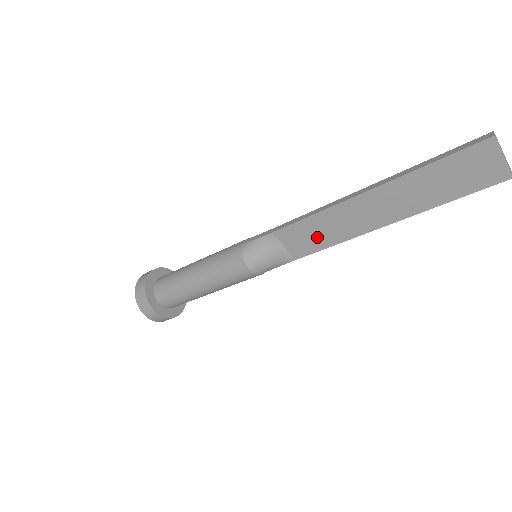
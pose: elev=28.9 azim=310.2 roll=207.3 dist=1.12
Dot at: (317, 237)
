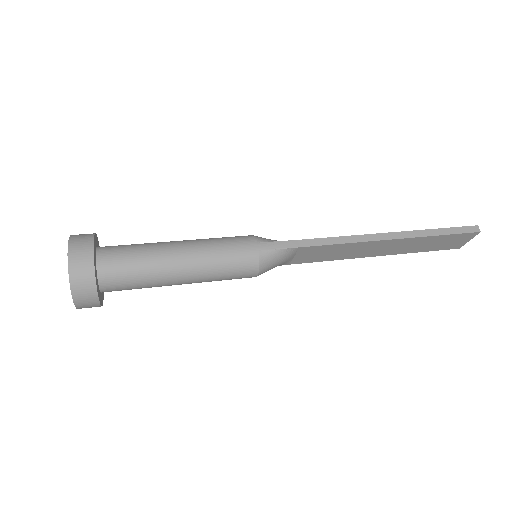
Dot at: (327, 255)
